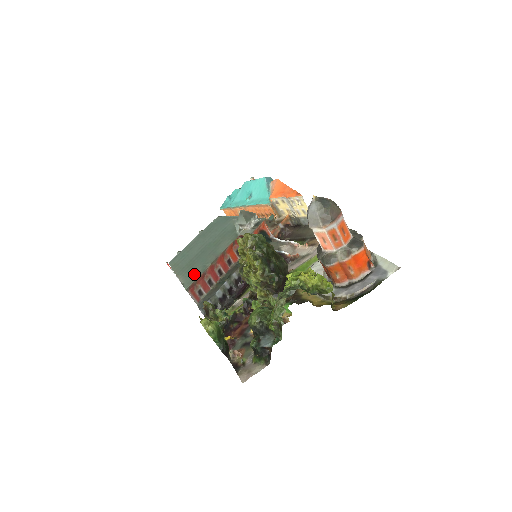
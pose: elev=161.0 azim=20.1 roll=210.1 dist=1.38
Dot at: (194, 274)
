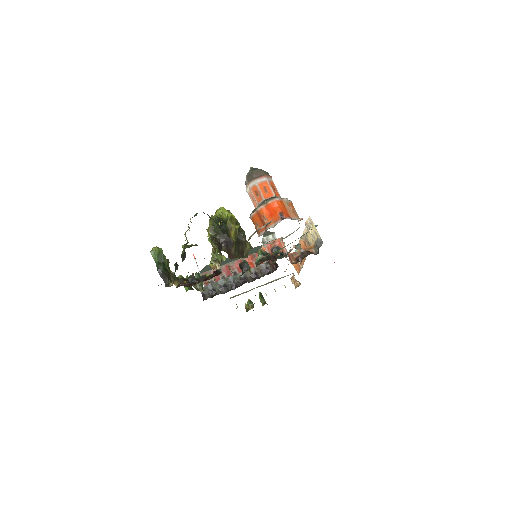
Dot at: occluded
